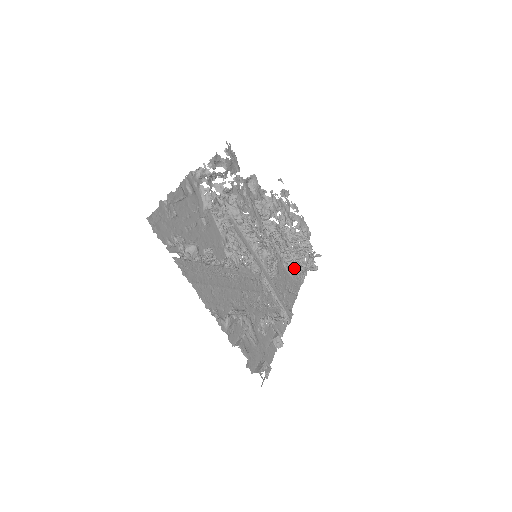
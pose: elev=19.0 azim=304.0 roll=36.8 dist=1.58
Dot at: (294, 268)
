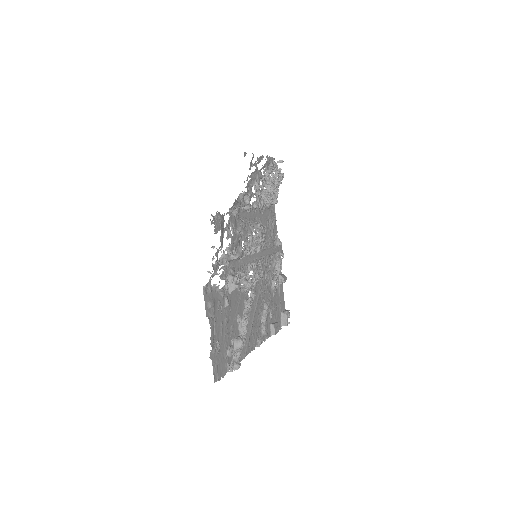
Dot at: occluded
